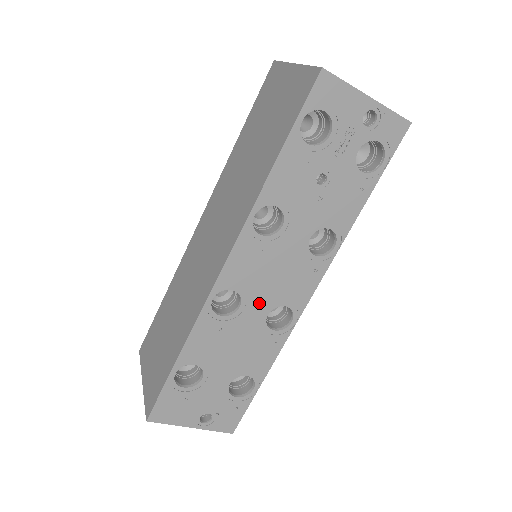
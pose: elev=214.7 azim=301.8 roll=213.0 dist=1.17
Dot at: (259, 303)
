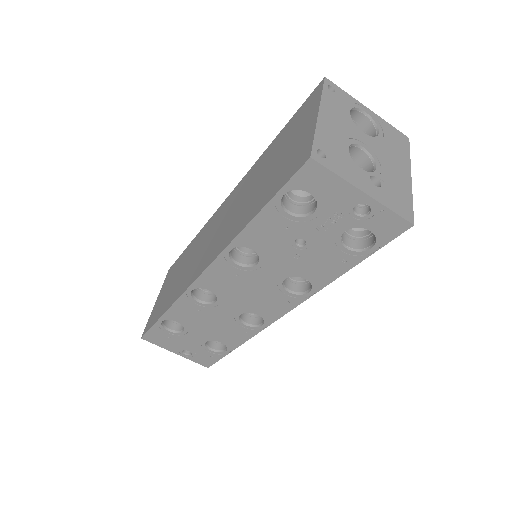
Dot at: (233, 305)
